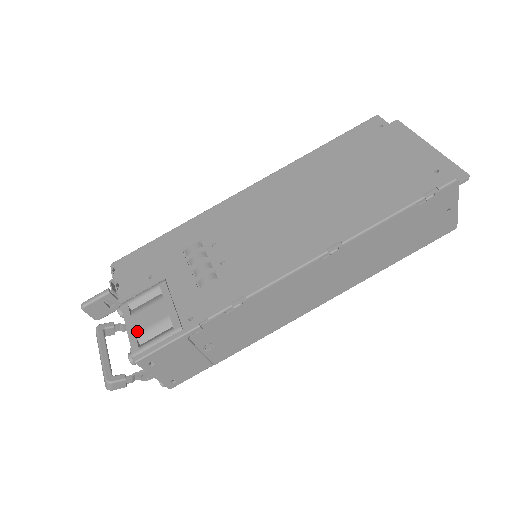
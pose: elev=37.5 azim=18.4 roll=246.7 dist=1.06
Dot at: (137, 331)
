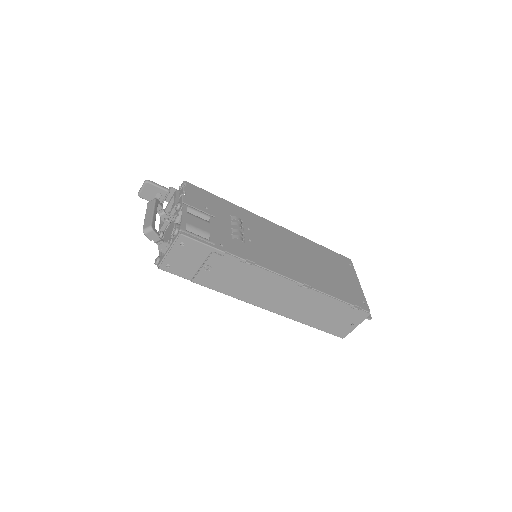
Dot at: (188, 222)
